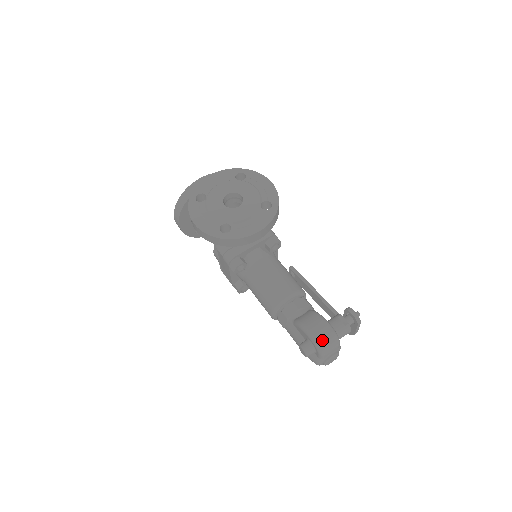
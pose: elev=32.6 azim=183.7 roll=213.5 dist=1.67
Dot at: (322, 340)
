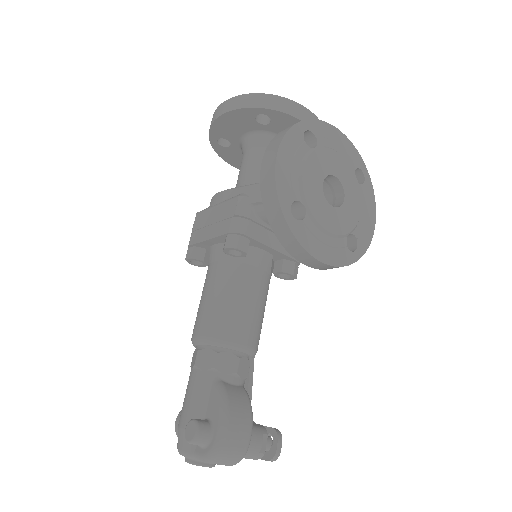
Dot at: (228, 449)
